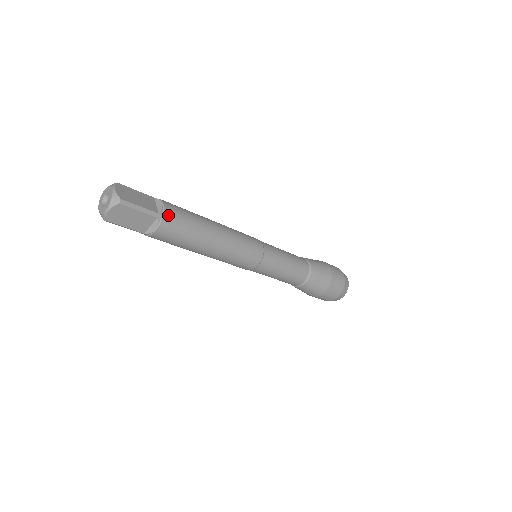
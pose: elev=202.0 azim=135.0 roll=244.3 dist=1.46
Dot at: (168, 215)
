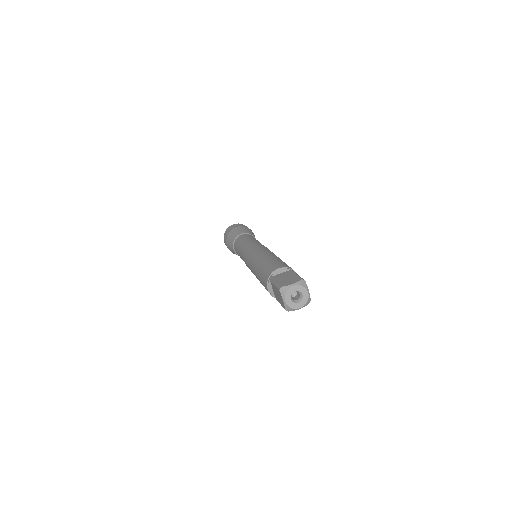
Dot at: occluded
